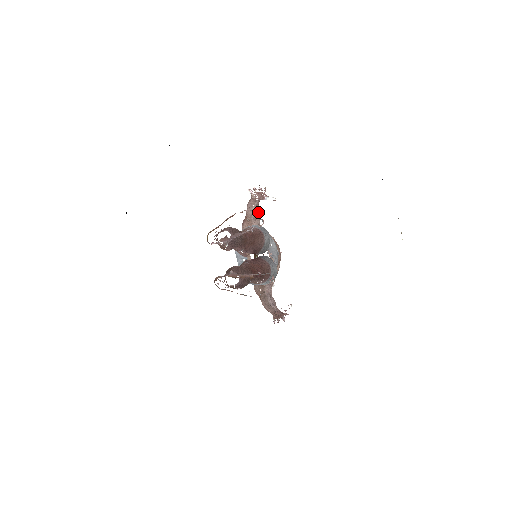
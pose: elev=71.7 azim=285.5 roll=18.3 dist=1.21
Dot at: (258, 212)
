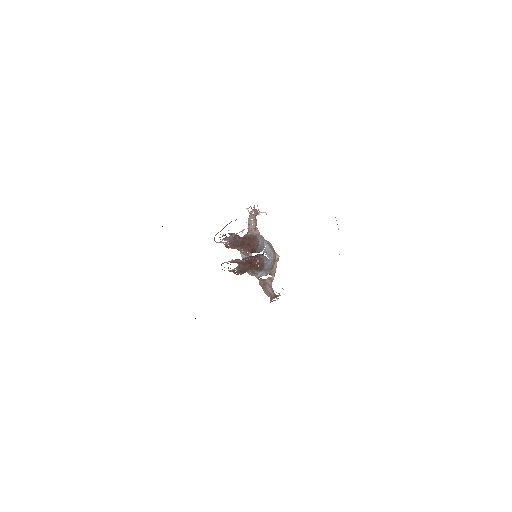
Dot at: occluded
